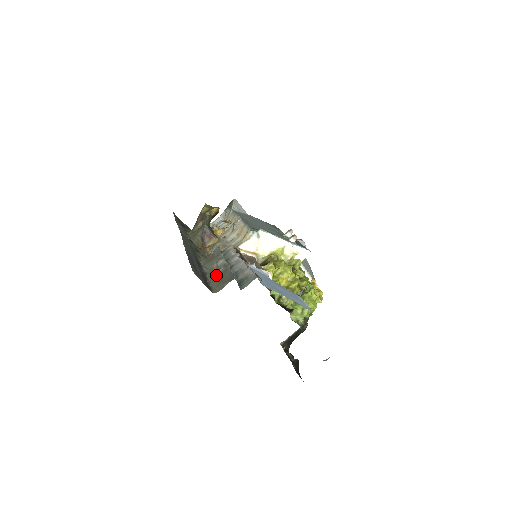
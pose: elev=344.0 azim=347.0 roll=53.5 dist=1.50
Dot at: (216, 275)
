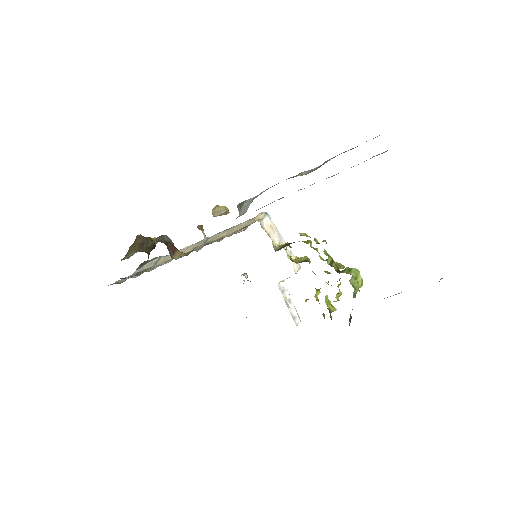
Dot at: (332, 158)
